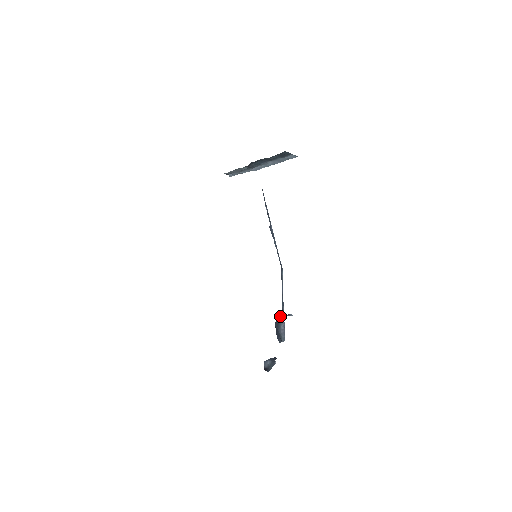
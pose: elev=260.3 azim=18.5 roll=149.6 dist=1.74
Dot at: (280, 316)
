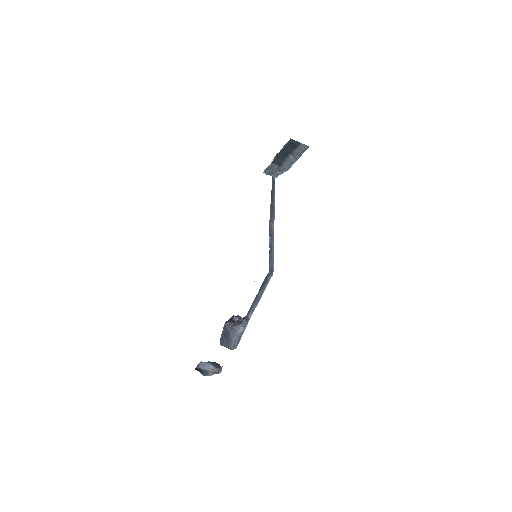
Dot at: (235, 318)
